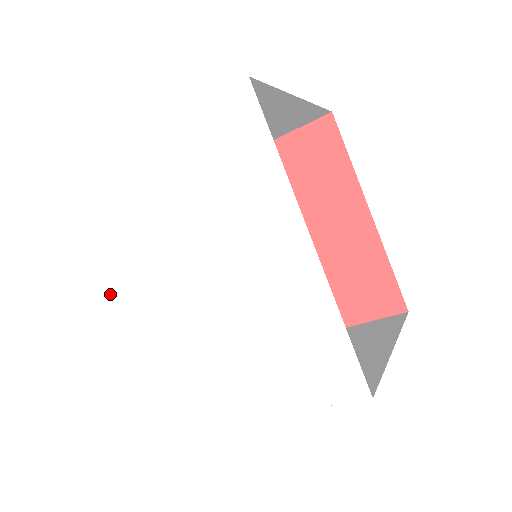
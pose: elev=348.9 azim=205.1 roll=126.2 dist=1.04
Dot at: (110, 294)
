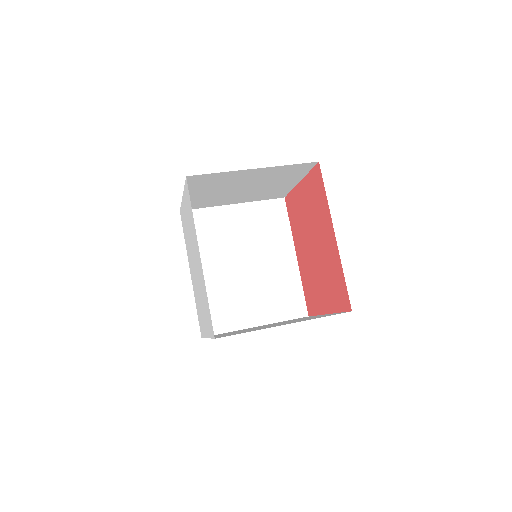
Dot at: (189, 266)
